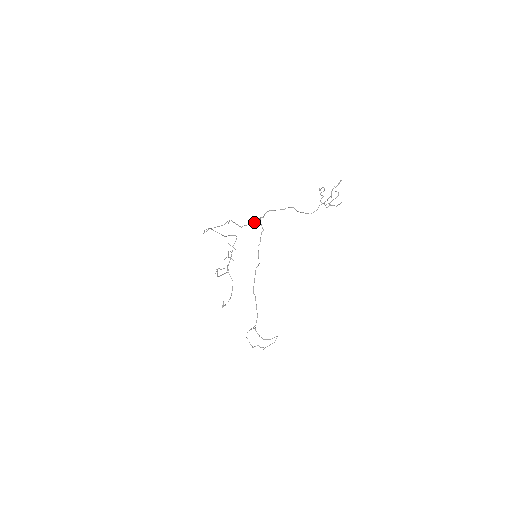
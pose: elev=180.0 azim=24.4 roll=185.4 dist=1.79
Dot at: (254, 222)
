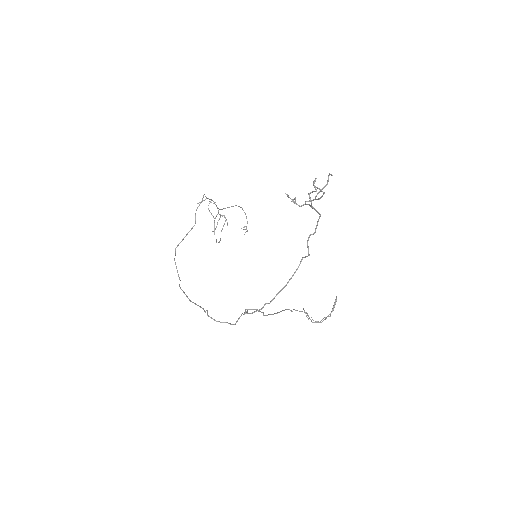
Dot at: occluded
